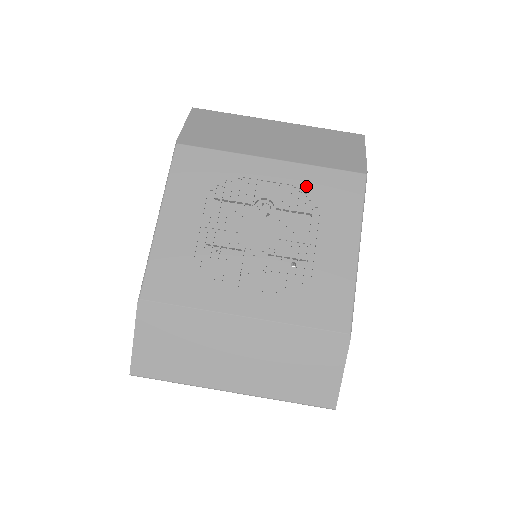
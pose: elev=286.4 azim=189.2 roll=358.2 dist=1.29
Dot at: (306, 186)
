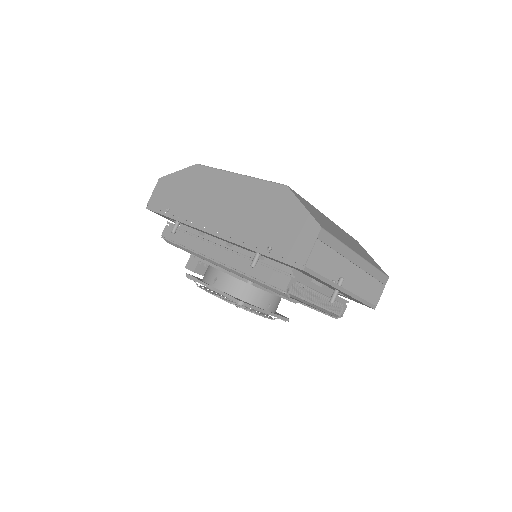
Dot at: occluded
